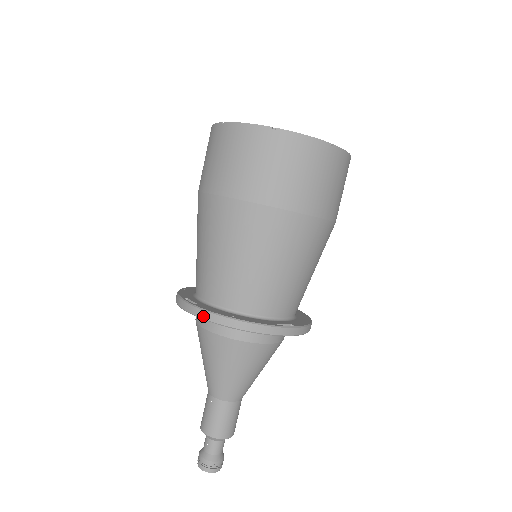
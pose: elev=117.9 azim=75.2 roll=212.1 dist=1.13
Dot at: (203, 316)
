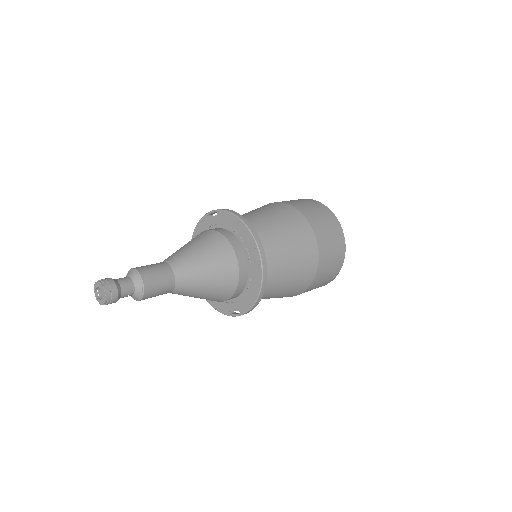
Dot at: (227, 210)
